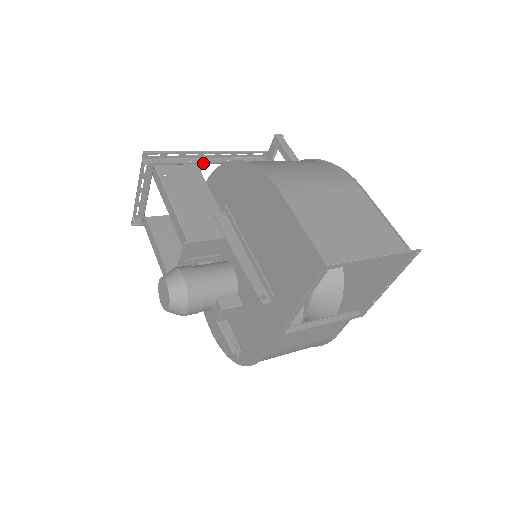
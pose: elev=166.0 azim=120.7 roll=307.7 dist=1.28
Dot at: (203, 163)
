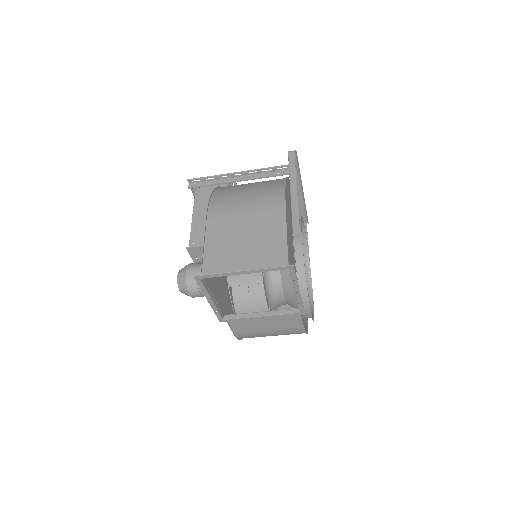
Dot at: (232, 182)
